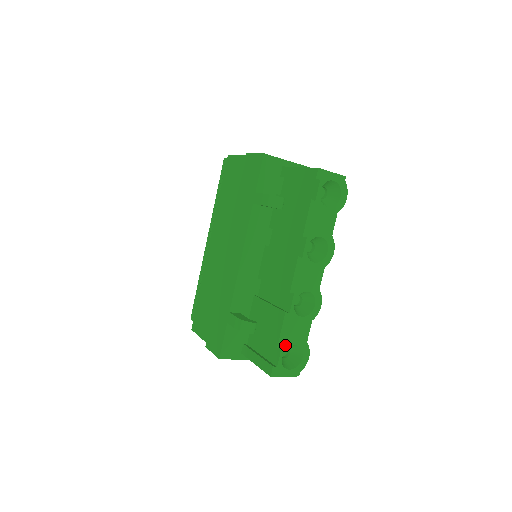
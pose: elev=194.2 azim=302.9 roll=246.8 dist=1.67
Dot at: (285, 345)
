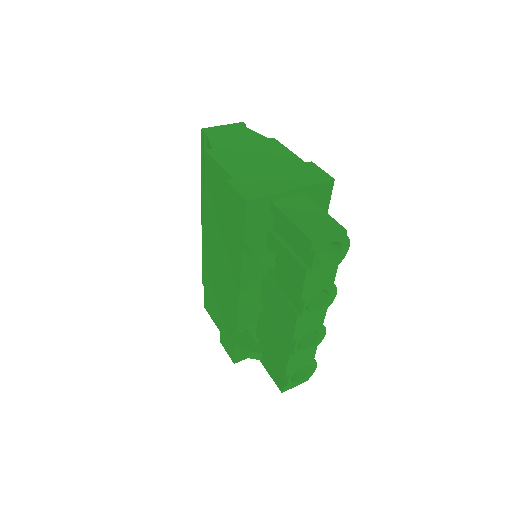
Dot at: (292, 371)
